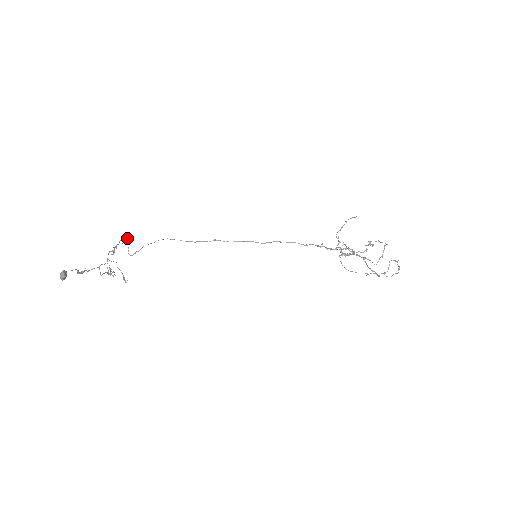
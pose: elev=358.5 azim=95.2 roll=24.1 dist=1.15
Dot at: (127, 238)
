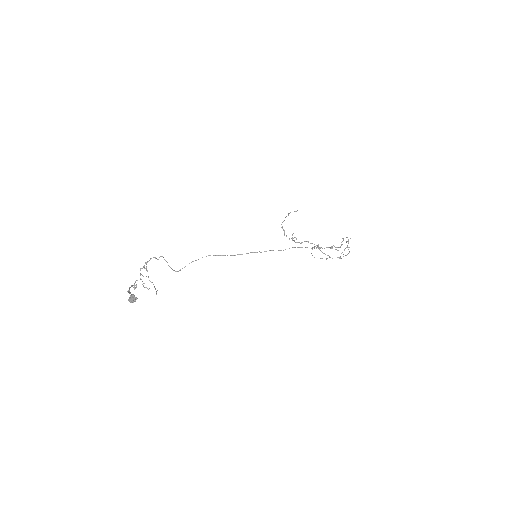
Dot at: (161, 256)
